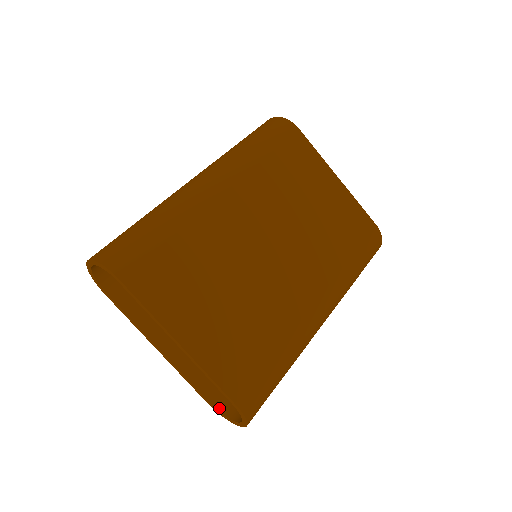
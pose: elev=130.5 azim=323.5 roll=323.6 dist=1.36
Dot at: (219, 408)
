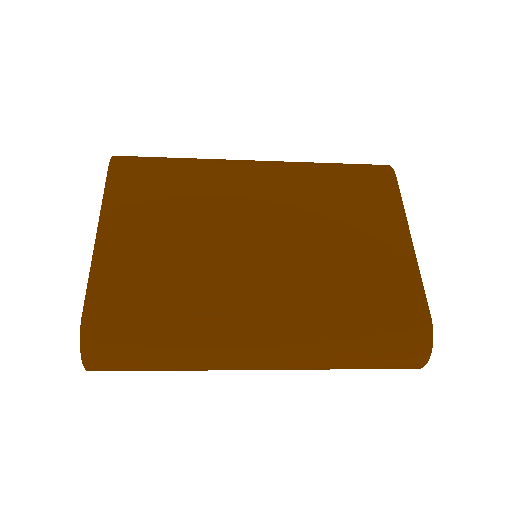
Dot at: occluded
